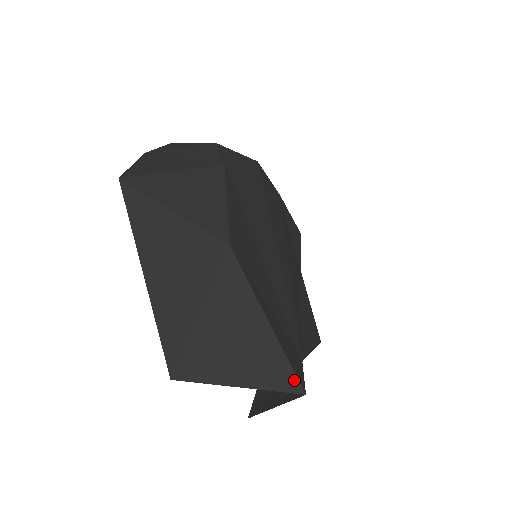
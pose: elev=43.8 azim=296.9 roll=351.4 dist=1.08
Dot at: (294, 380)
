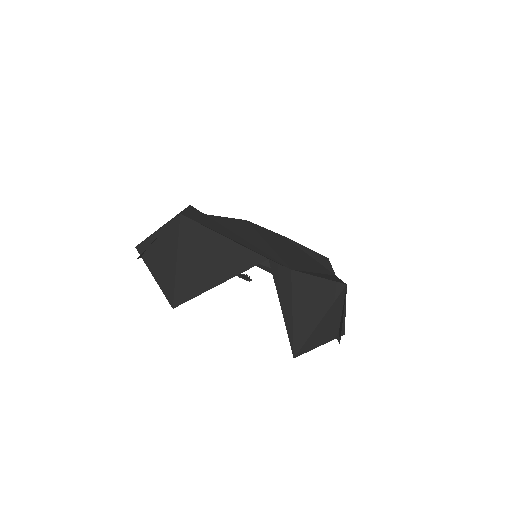
Dot at: (255, 256)
